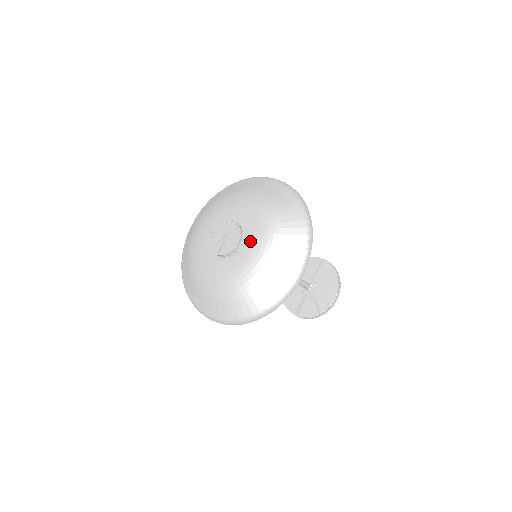
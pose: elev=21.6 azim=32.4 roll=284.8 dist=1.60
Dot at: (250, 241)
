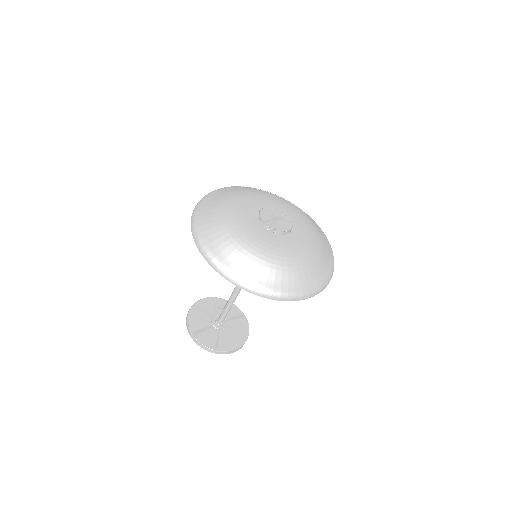
Dot at: (295, 239)
